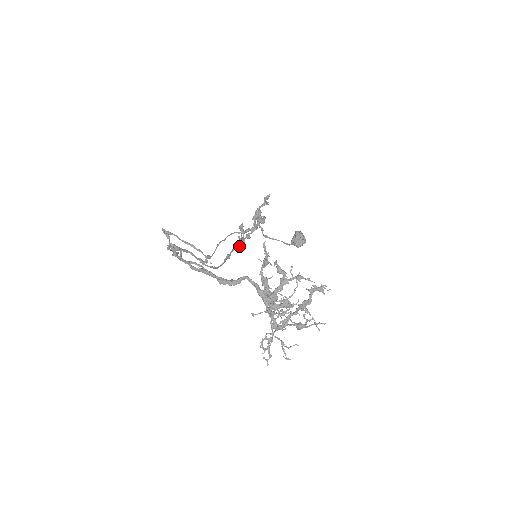
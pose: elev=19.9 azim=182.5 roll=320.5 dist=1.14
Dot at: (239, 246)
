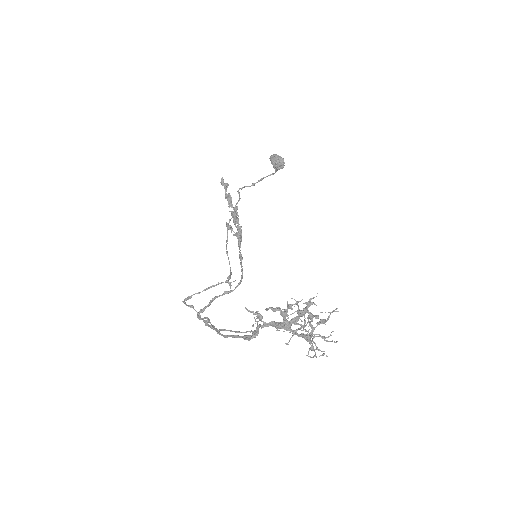
Dot at: (240, 238)
